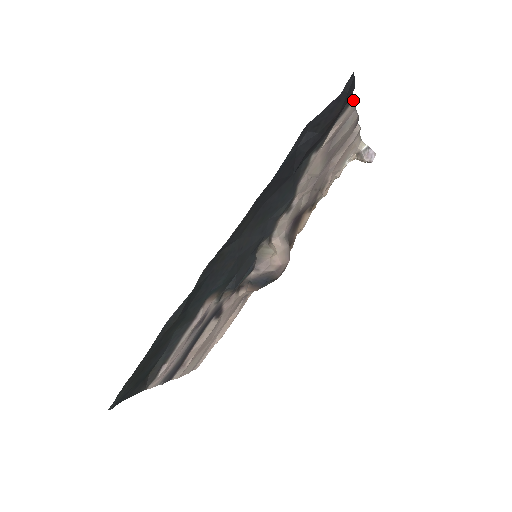
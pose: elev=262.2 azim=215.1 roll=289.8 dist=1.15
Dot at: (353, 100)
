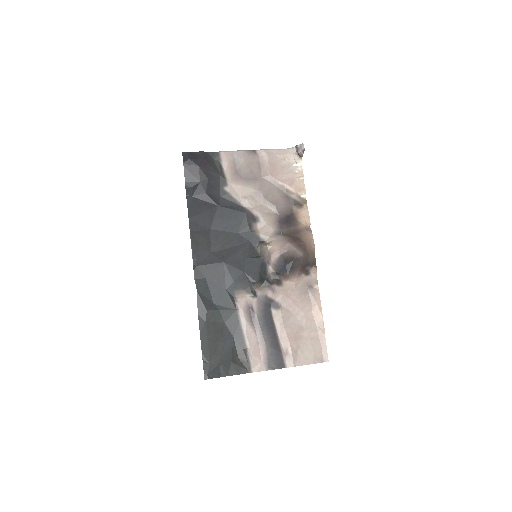
Dot at: (220, 152)
